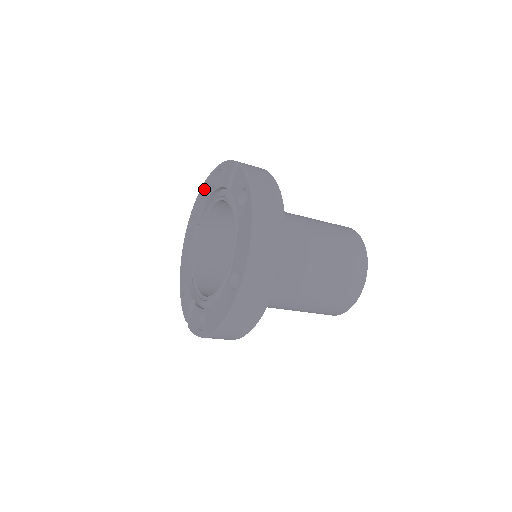
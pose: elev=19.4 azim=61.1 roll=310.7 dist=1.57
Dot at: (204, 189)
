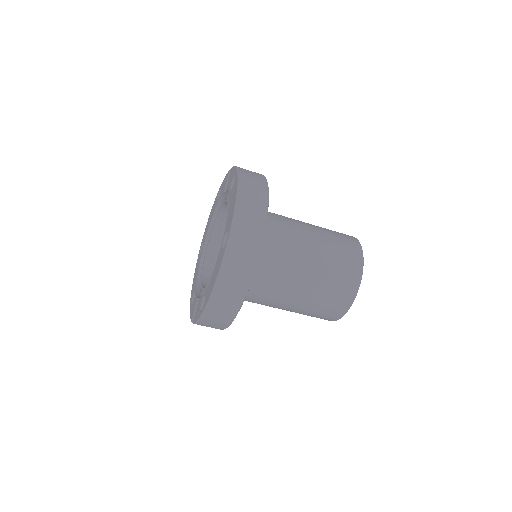
Dot at: (210, 214)
